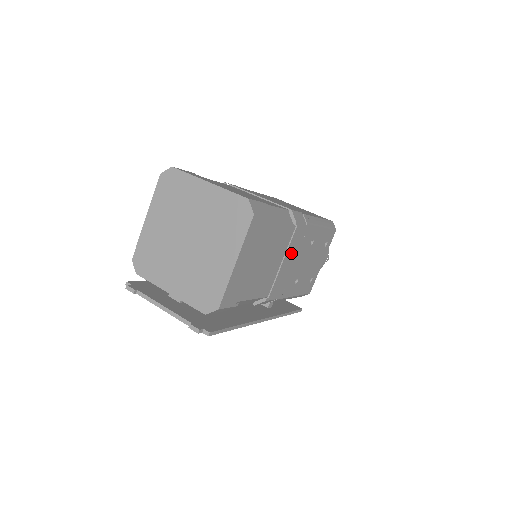
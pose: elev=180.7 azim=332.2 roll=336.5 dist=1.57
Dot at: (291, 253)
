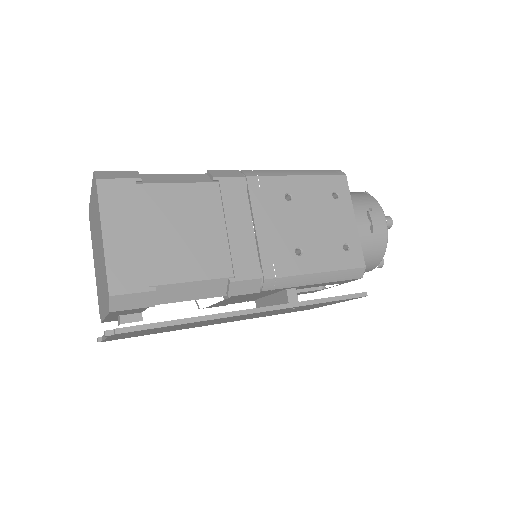
Dot at: (239, 215)
